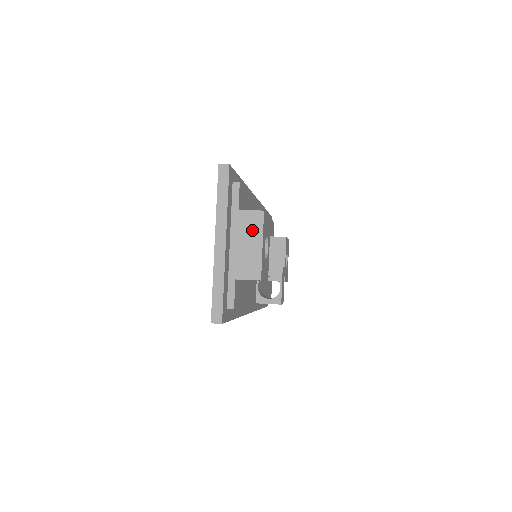
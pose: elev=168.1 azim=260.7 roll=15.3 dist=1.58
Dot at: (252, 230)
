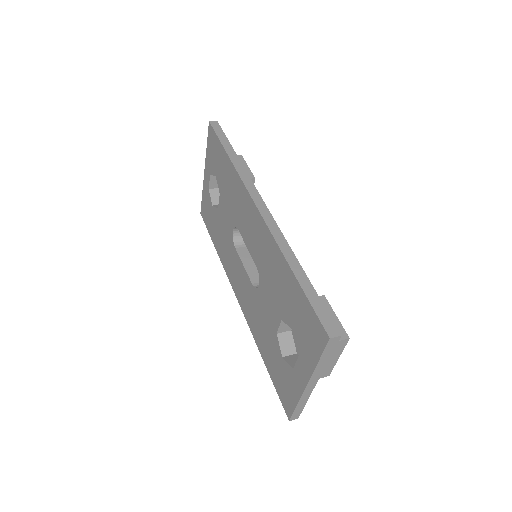
Dot at: (334, 353)
